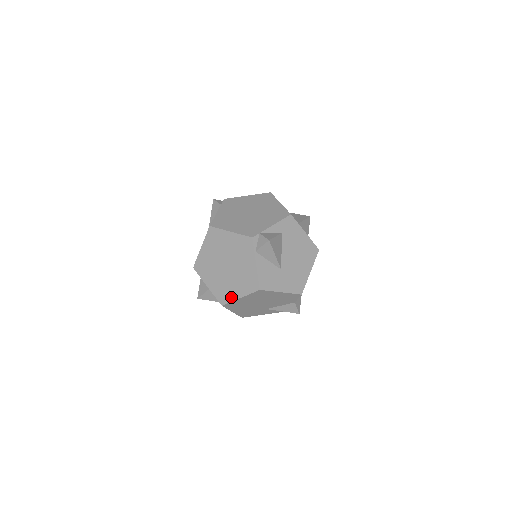
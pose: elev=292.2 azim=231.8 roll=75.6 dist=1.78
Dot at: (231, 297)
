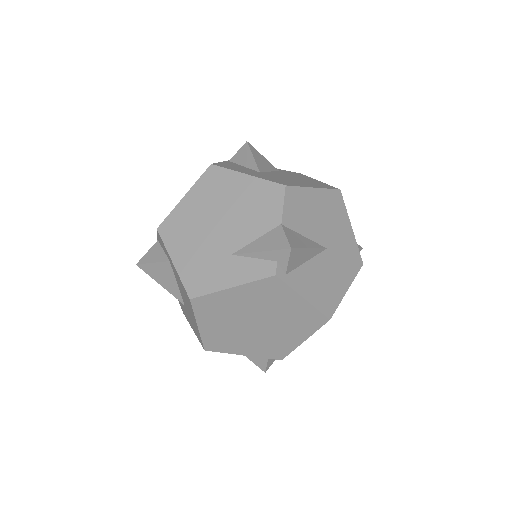
Dot at: (174, 210)
